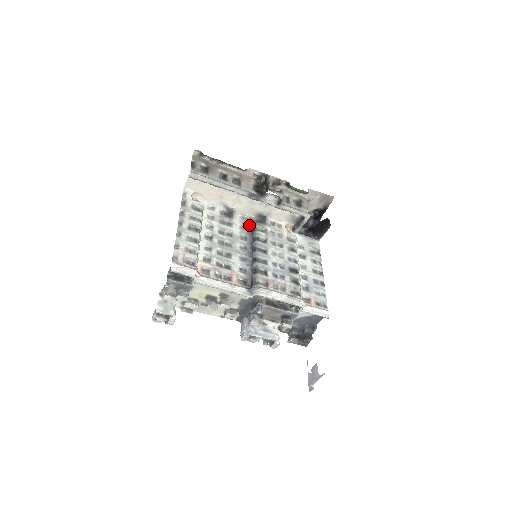
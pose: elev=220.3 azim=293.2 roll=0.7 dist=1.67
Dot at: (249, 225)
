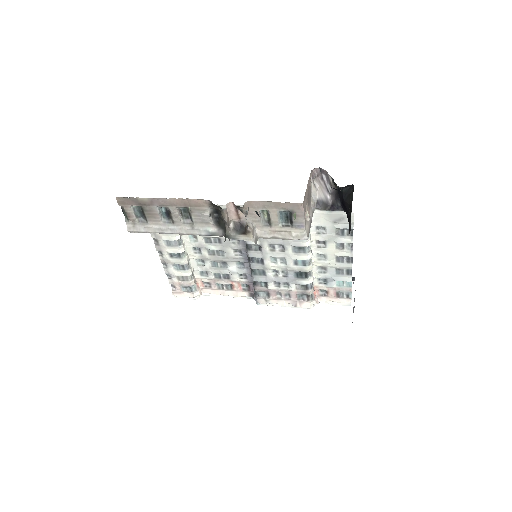
Dot at: occluded
